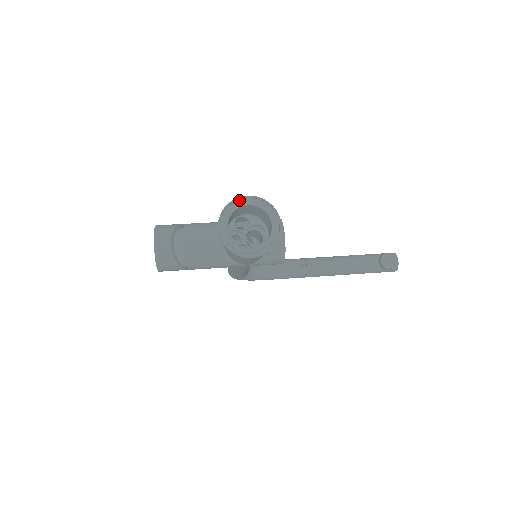
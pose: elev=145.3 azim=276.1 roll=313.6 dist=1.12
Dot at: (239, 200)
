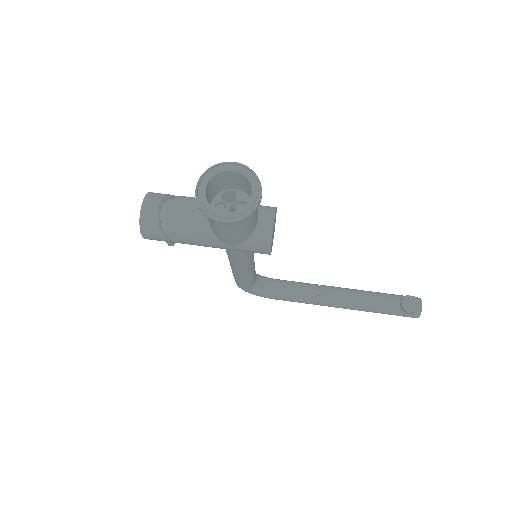
Dot at: (224, 165)
